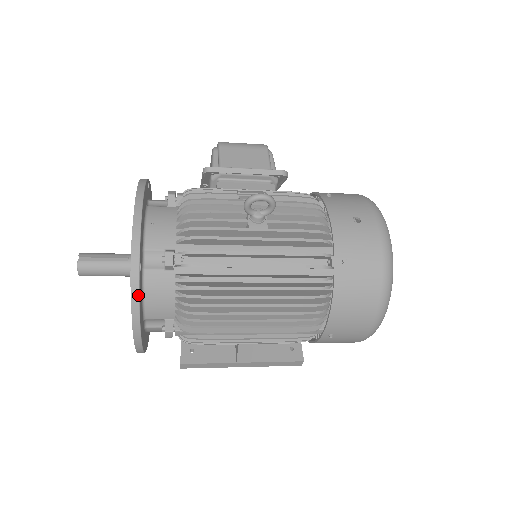
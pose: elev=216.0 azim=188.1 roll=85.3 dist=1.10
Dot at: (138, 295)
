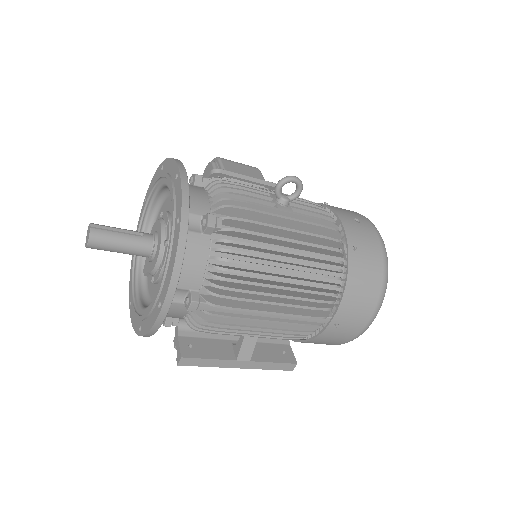
Dot at: (184, 247)
